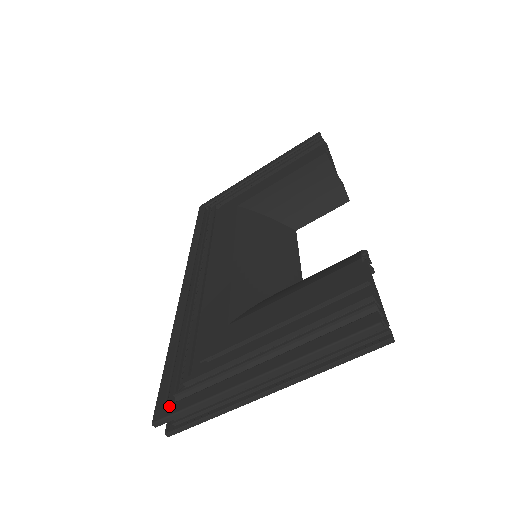
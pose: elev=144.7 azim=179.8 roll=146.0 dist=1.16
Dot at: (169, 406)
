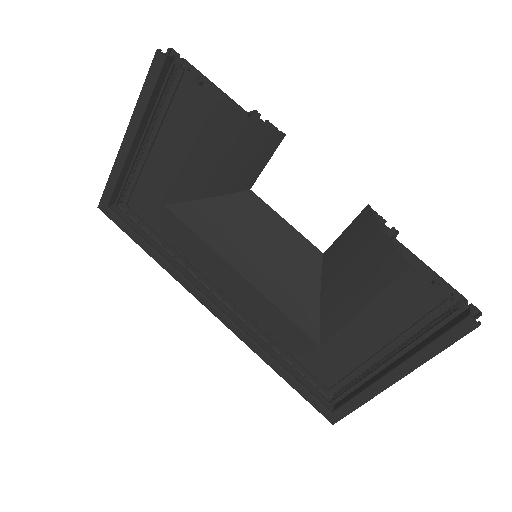
Dot at: (335, 413)
